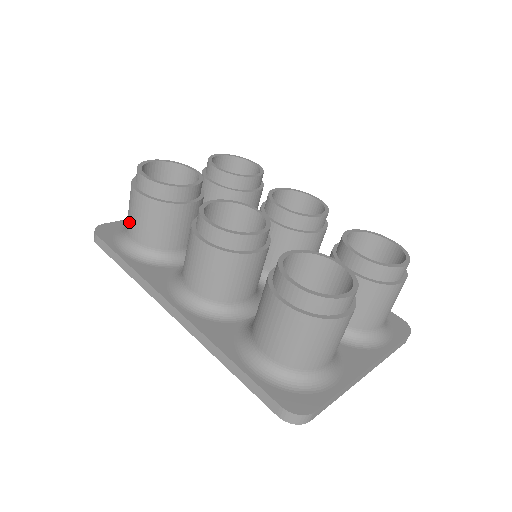
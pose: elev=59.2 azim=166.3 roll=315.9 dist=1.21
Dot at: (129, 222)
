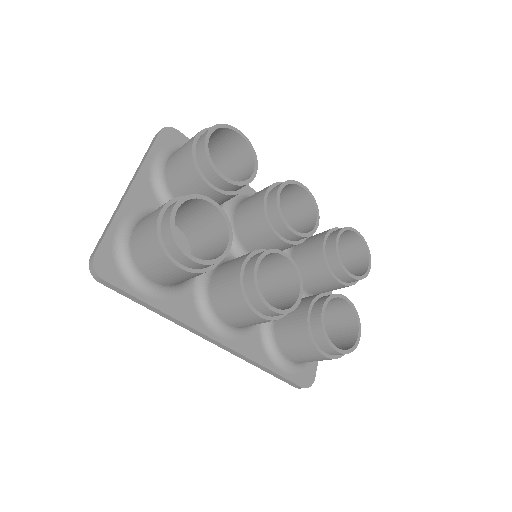
Dot at: (150, 272)
